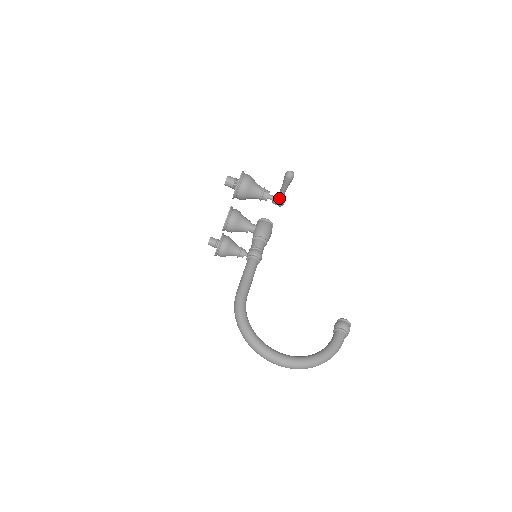
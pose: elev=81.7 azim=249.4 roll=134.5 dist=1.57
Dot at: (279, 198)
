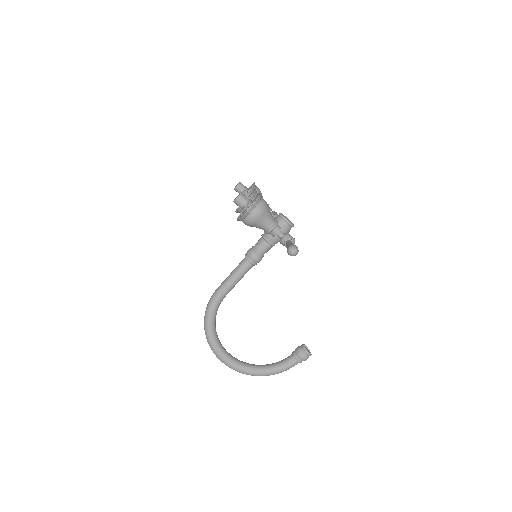
Dot at: occluded
